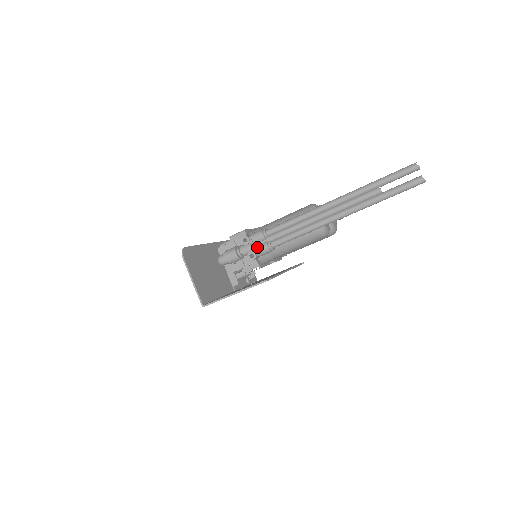
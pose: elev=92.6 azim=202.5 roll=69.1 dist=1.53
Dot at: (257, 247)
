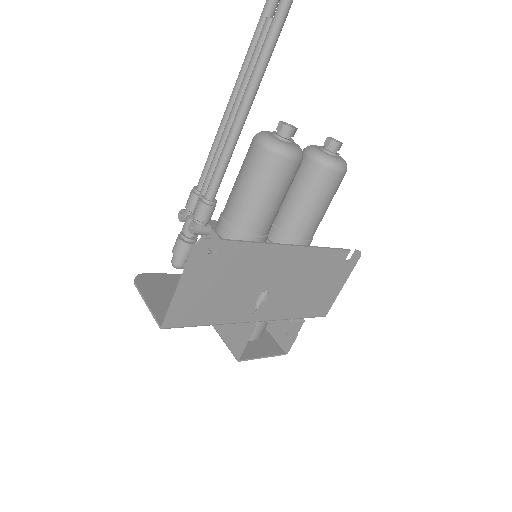
Dot at: (193, 212)
